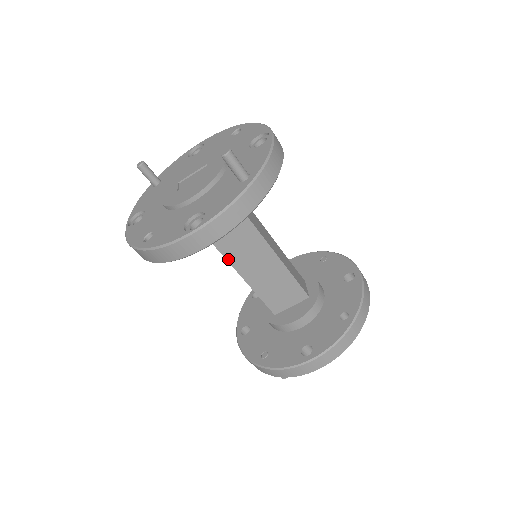
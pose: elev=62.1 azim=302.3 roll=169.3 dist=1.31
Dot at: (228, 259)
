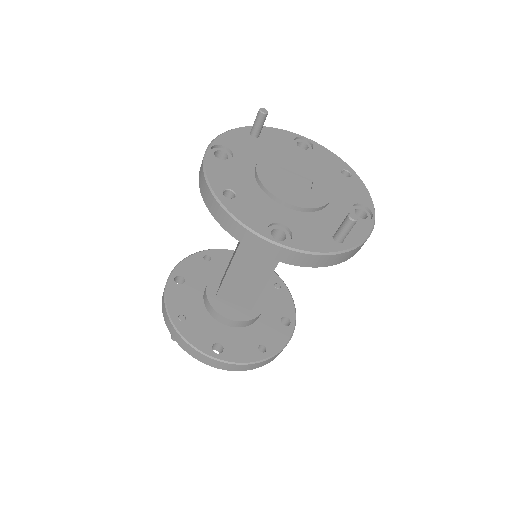
Dot at: (242, 244)
